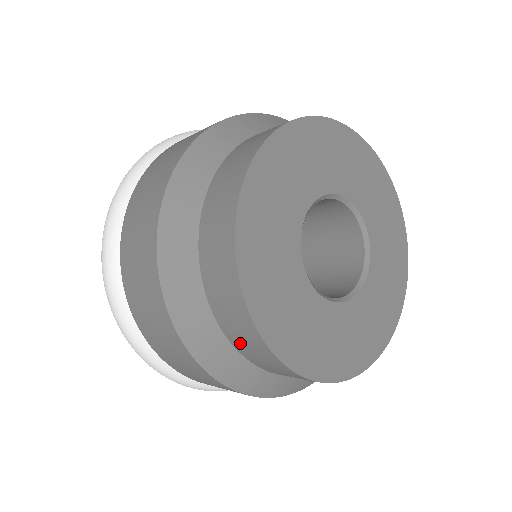
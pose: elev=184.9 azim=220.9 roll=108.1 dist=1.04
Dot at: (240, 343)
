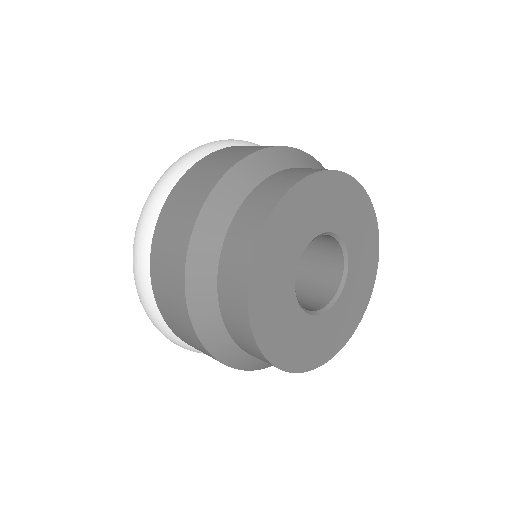
Dot at: occluded
